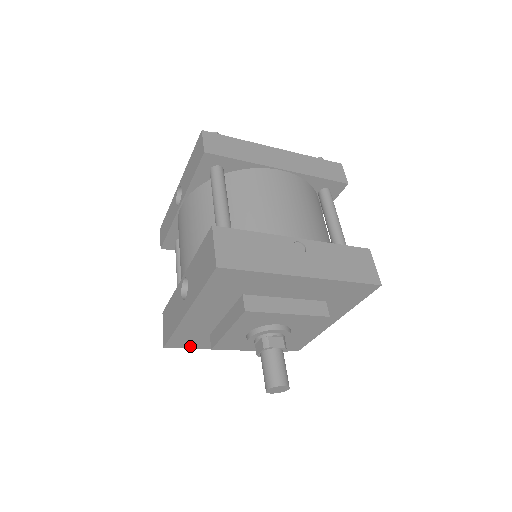
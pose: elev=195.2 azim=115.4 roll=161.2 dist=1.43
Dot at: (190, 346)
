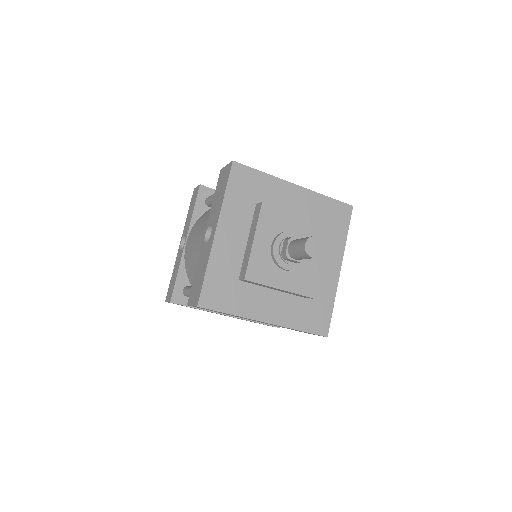
Dot at: (222, 307)
